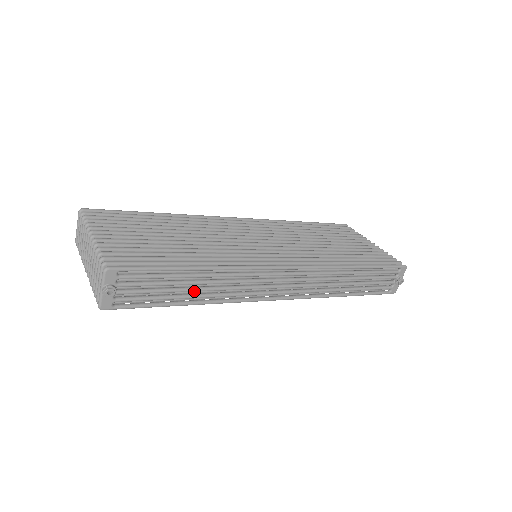
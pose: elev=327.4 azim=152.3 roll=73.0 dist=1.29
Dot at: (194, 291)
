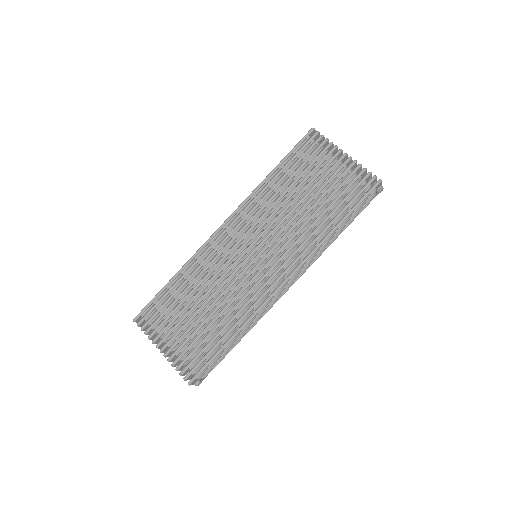
Dot at: (237, 340)
